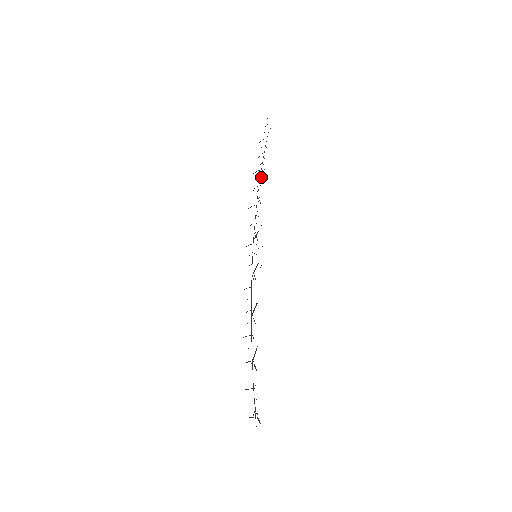
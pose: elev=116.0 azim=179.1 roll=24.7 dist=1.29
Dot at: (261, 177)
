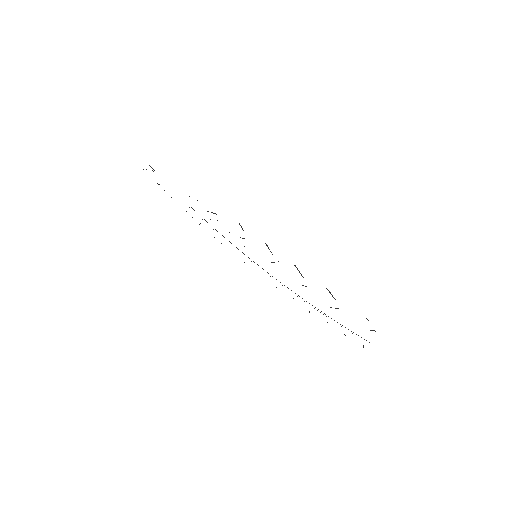
Dot at: occluded
